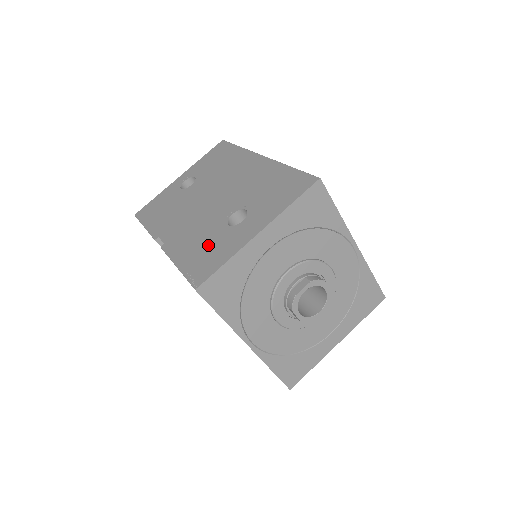
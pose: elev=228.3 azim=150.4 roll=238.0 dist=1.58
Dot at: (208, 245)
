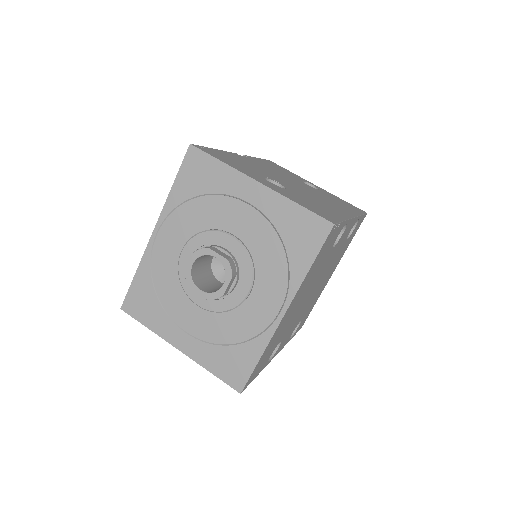
Dot at: (241, 164)
